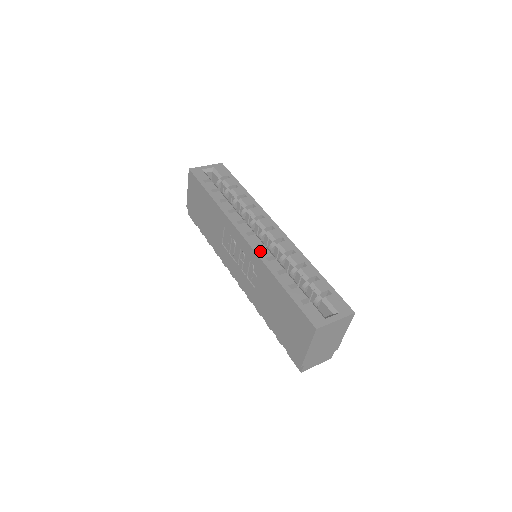
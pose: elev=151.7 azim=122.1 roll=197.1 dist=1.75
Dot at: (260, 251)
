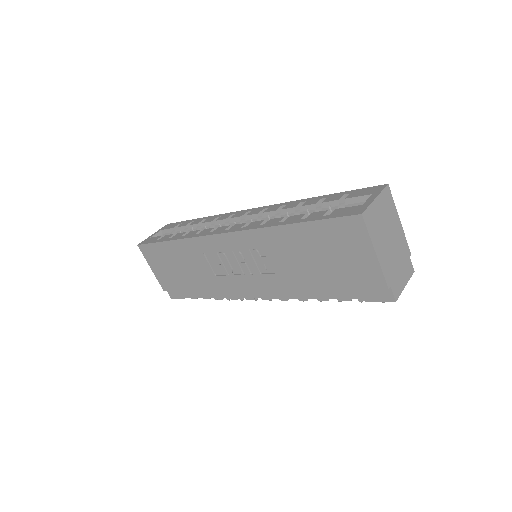
Dot at: (249, 227)
